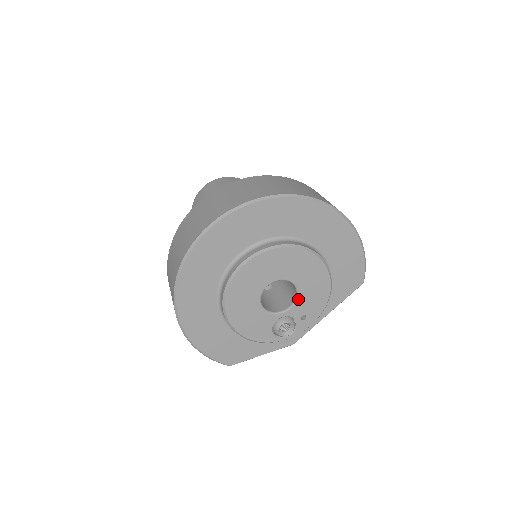
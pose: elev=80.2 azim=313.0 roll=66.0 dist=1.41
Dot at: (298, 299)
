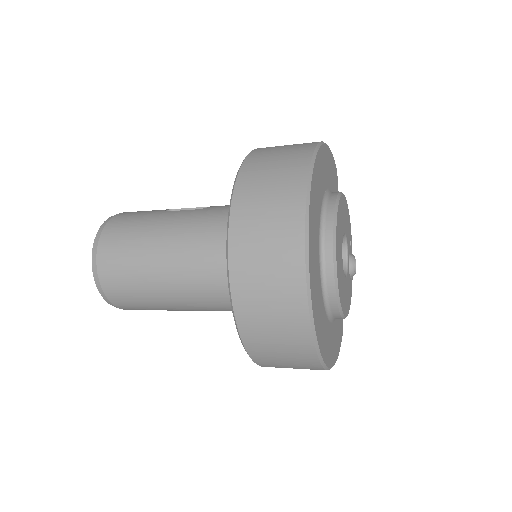
Dot at: (347, 239)
